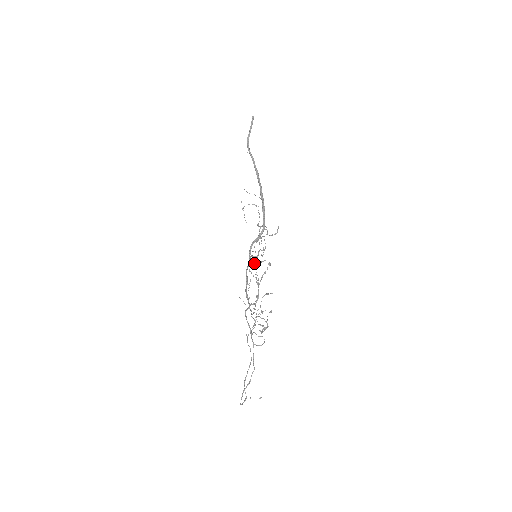
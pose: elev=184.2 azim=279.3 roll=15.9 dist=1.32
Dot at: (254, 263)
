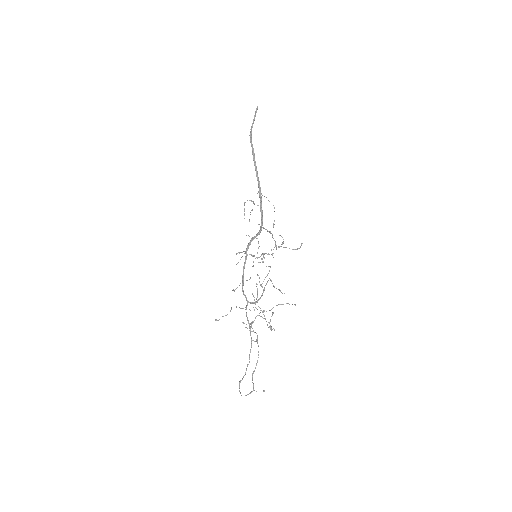
Dot at: (253, 262)
